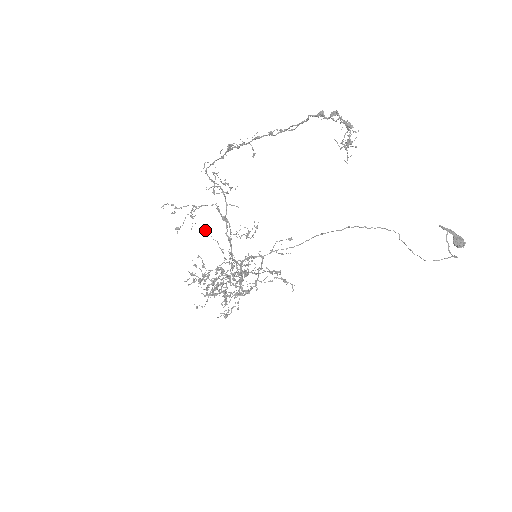
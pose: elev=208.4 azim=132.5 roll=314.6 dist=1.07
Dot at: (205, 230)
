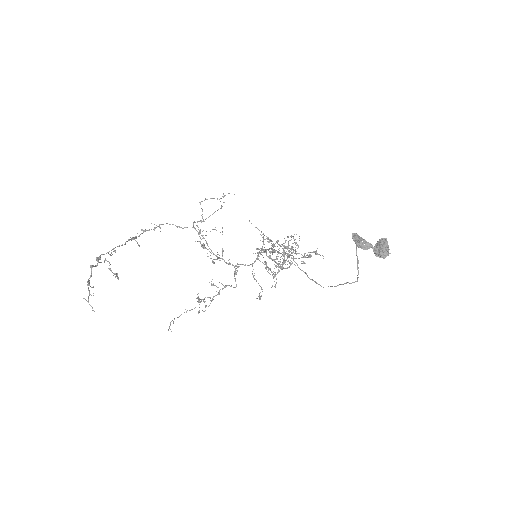
Dot at: occluded
